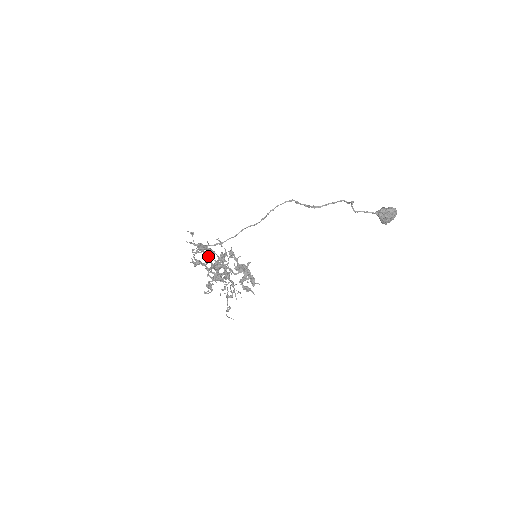
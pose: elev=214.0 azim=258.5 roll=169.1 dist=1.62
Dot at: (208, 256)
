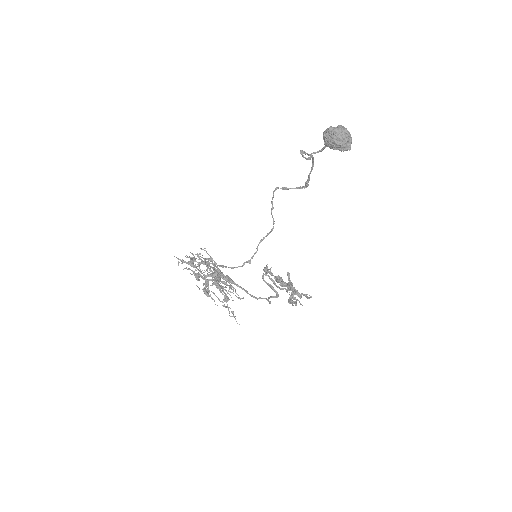
Dot at: (188, 263)
